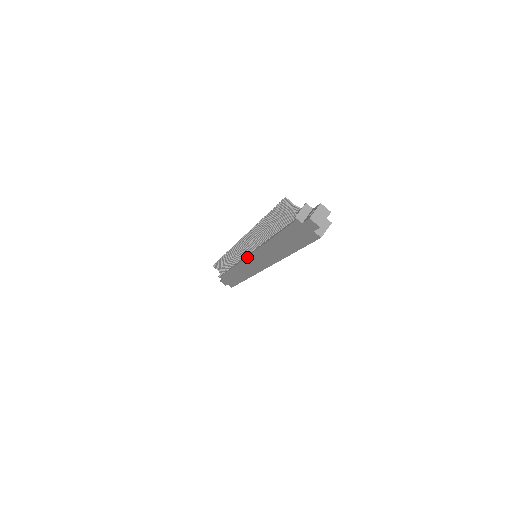
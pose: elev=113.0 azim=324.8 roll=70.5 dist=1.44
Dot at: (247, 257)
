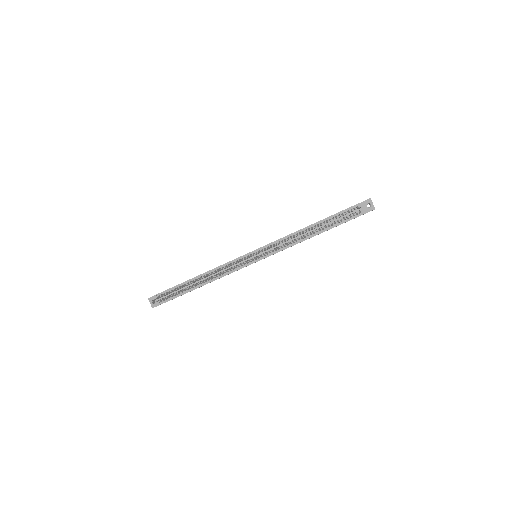
Dot at: occluded
